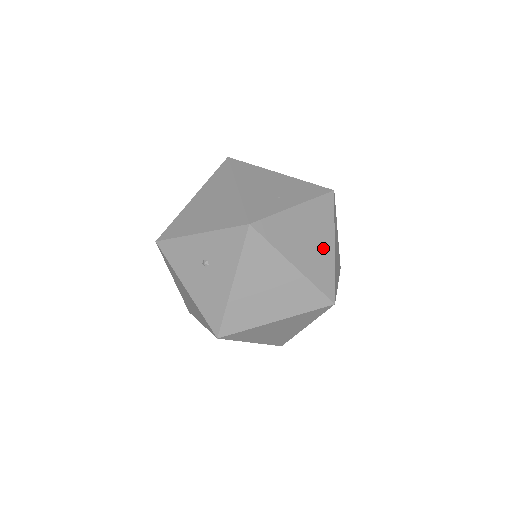
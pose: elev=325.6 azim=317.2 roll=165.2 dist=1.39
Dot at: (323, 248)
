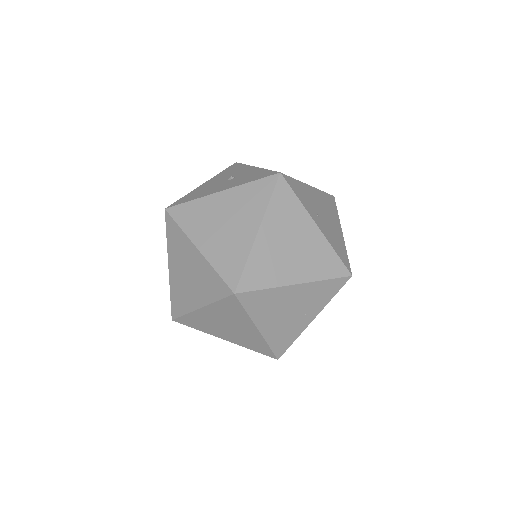
Dot at: (288, 268)
